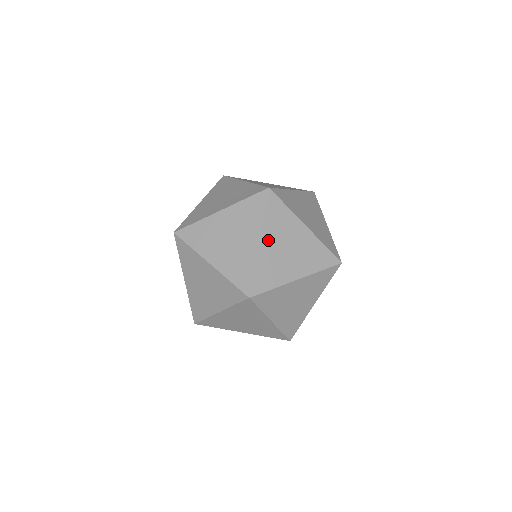
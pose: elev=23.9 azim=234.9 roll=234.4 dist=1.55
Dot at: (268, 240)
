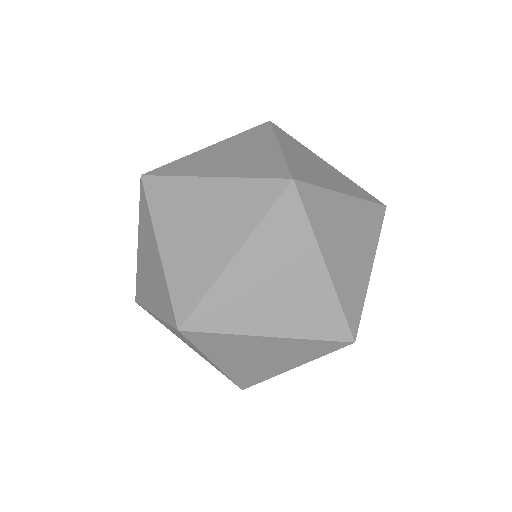
Dot at: occluded
